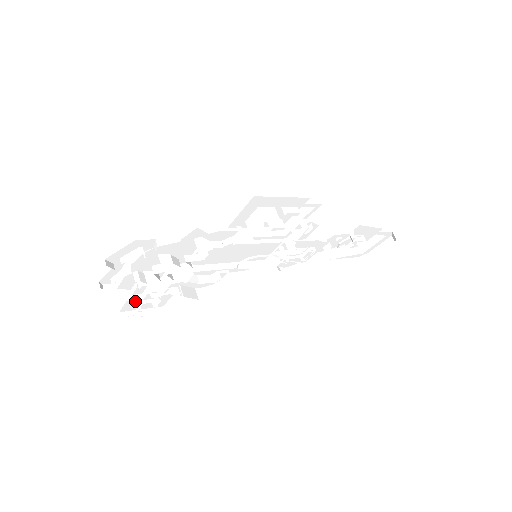
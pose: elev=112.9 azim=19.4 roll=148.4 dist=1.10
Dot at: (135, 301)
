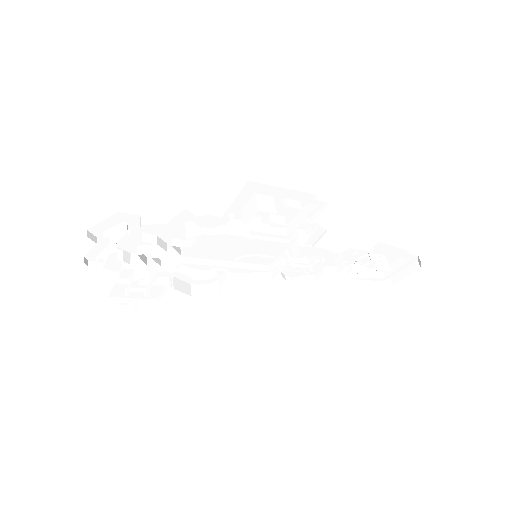
Dot at: (124, 286)
